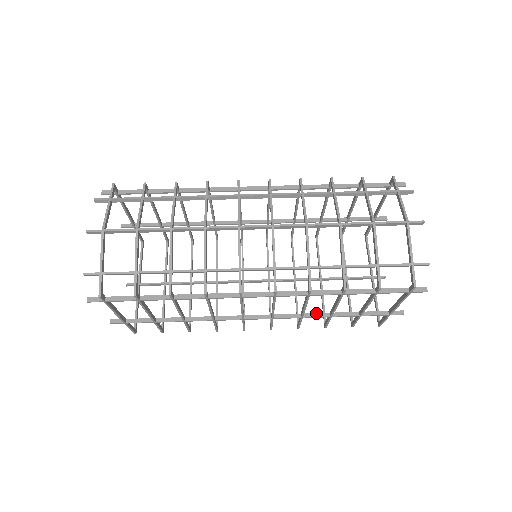
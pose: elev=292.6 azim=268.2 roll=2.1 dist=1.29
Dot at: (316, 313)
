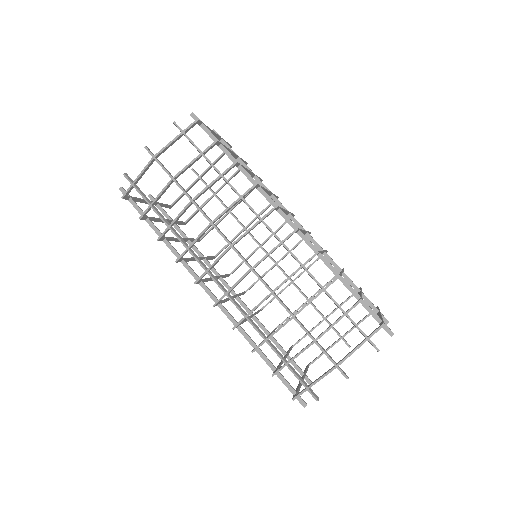
Dot at: (262, 324)
